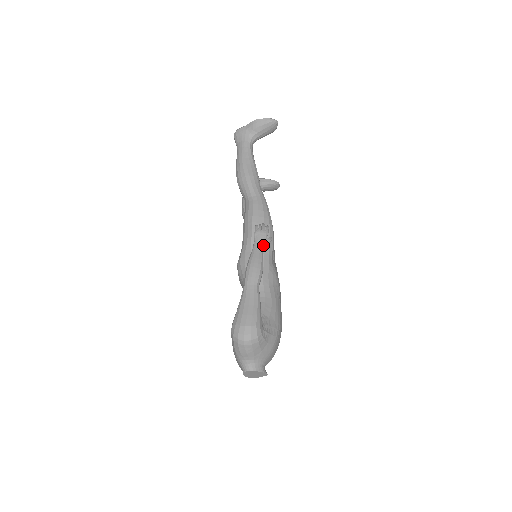
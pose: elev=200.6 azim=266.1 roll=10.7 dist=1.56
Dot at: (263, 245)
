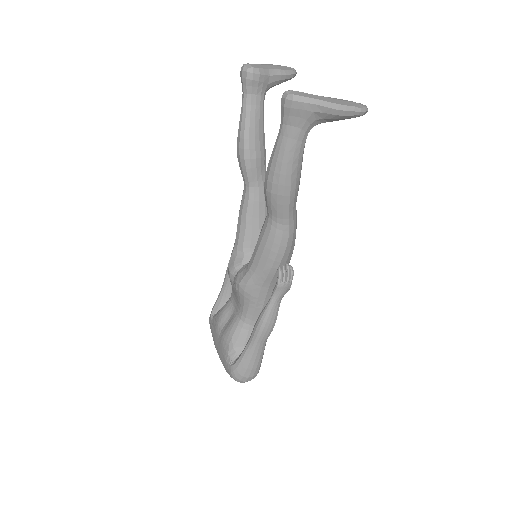
Dot at: occluded
